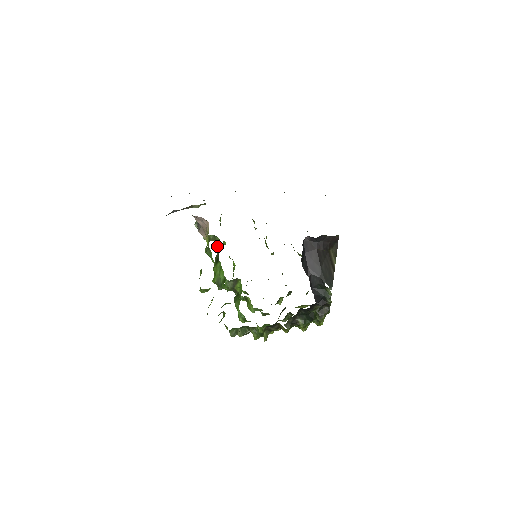
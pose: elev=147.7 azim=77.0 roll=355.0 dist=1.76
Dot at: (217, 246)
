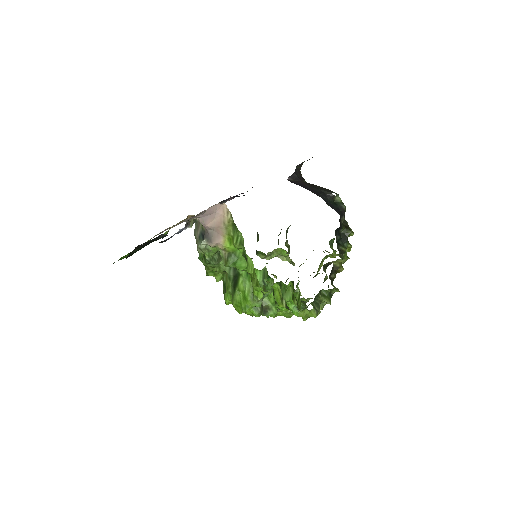
Dot at: (225, 268)
